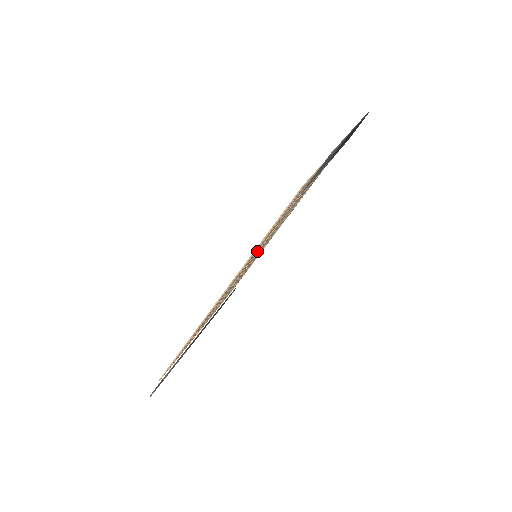
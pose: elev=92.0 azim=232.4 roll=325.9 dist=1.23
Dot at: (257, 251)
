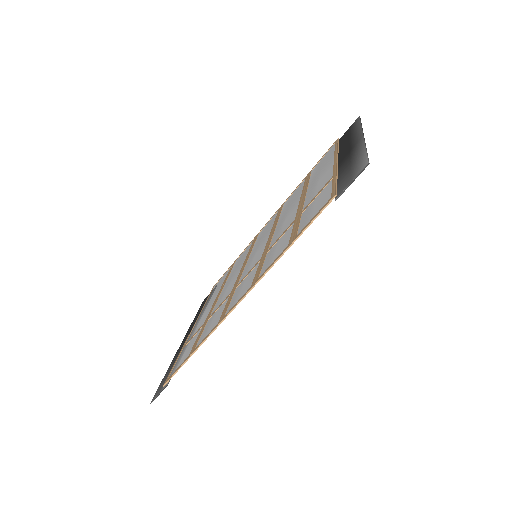
Dot at: (267, 253)
